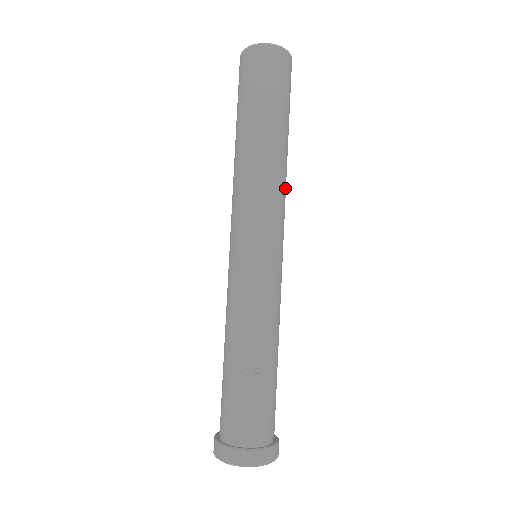
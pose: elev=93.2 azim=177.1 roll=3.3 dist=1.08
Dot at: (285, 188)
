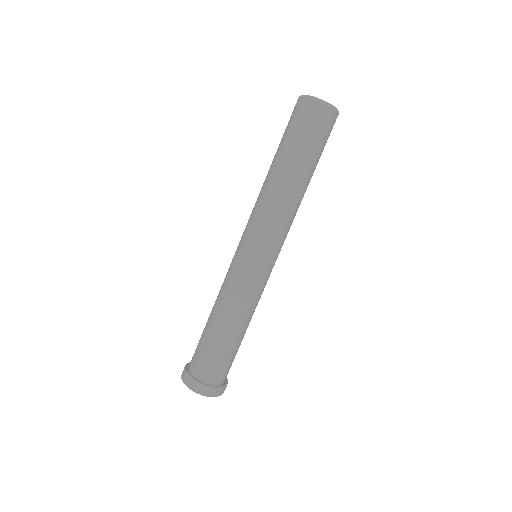
Dot at: (292, 214)
